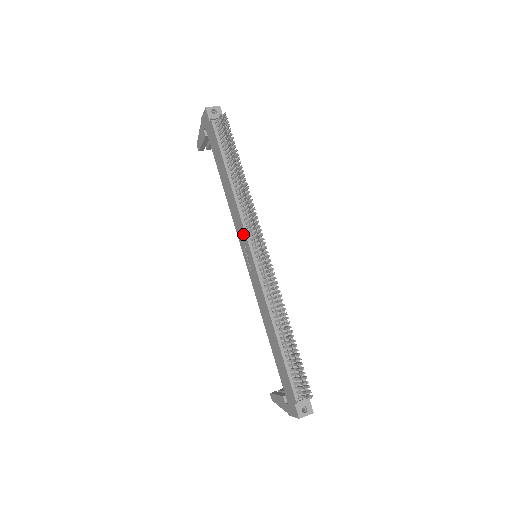
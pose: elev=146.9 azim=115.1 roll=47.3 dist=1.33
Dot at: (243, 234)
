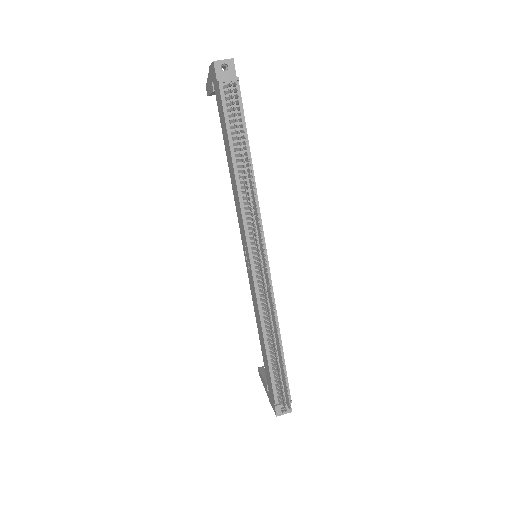
Dot at: (243, 233)
